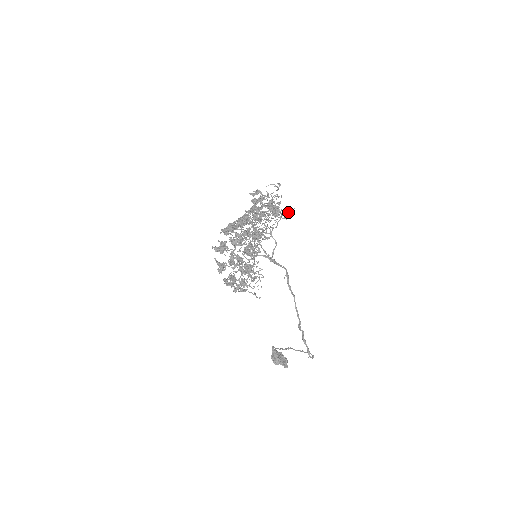
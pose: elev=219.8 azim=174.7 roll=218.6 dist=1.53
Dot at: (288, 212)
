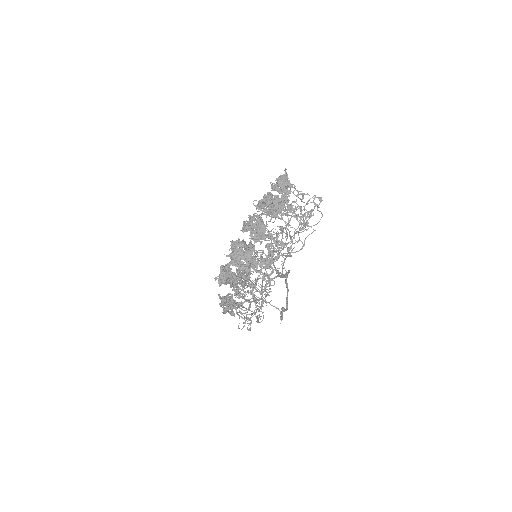
Dot at: (307, 201)
